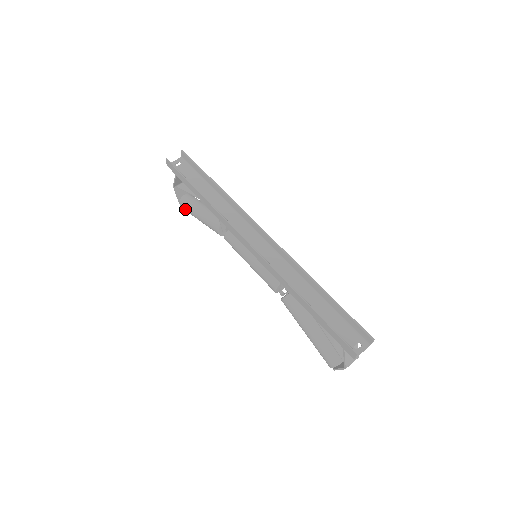
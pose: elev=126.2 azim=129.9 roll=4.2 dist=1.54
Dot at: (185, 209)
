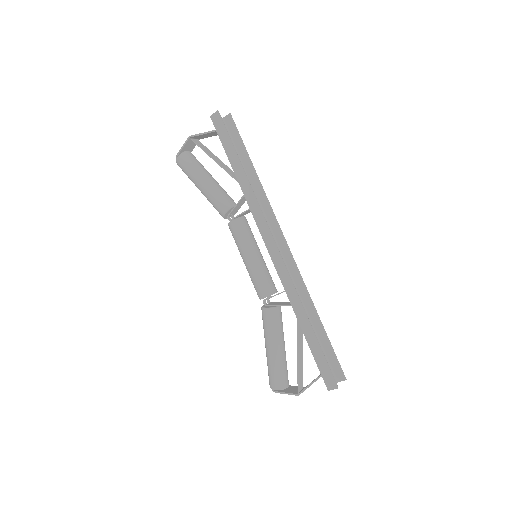
Dot at: (185, 165)
